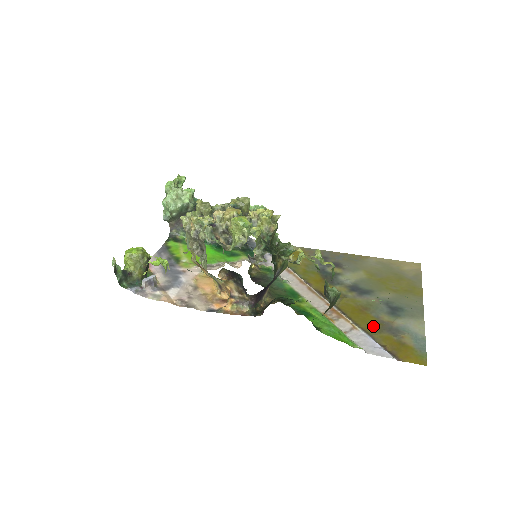
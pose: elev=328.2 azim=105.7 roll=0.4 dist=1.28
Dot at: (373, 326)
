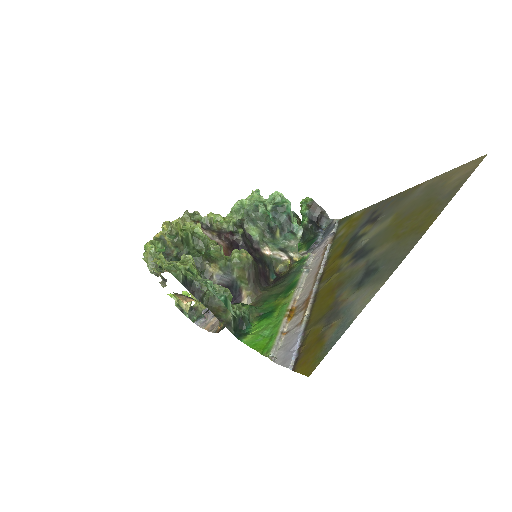
Dot at: (320, 314)
